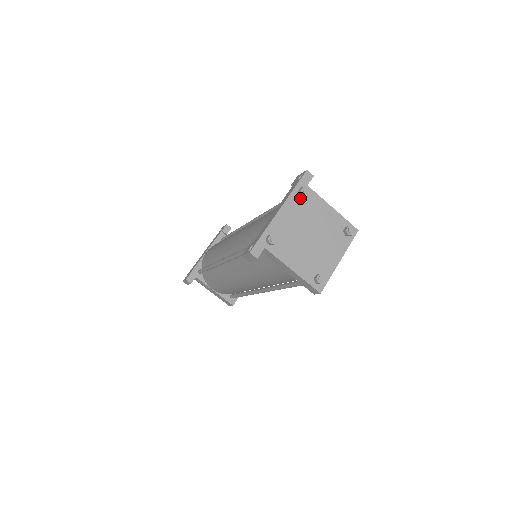
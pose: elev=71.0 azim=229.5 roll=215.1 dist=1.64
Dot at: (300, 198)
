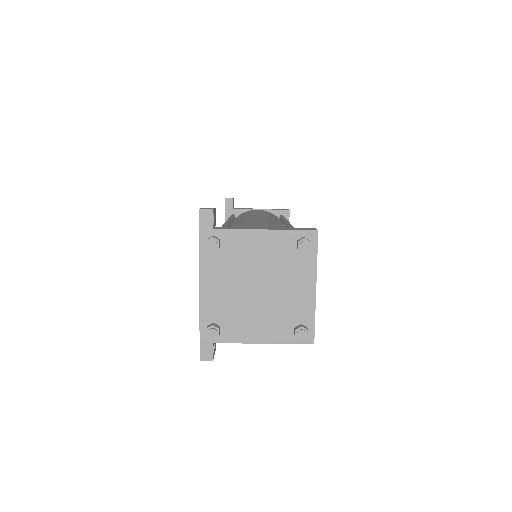
Dot at: (214, 253)
